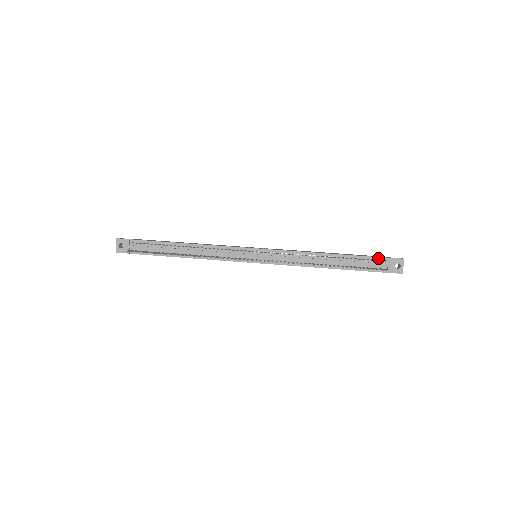
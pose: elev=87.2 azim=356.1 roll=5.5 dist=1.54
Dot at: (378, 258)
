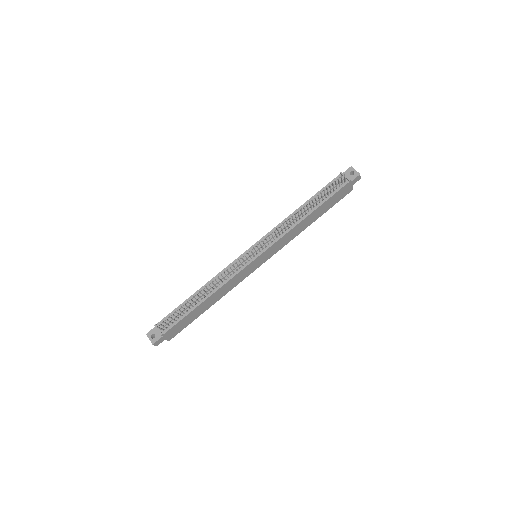
Dot at: (334, 180)
